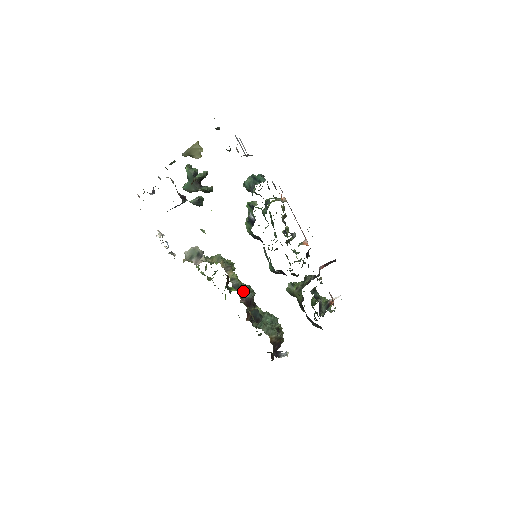
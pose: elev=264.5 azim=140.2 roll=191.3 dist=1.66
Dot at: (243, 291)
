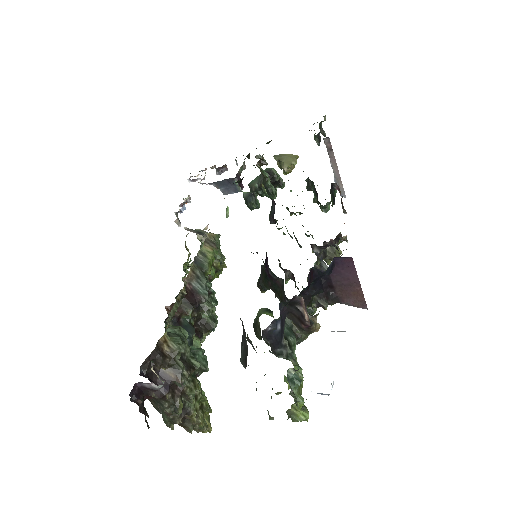
Dot at: (201, 277)
